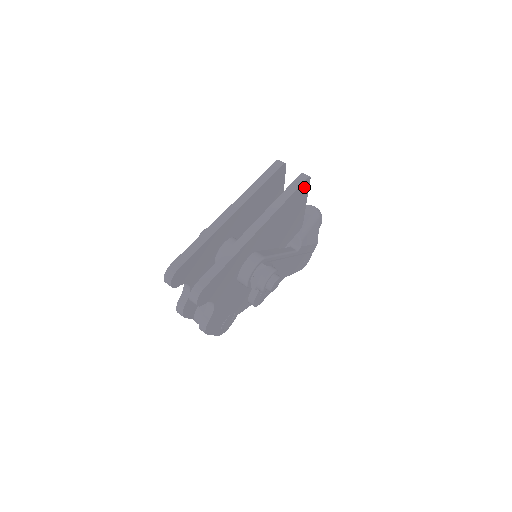
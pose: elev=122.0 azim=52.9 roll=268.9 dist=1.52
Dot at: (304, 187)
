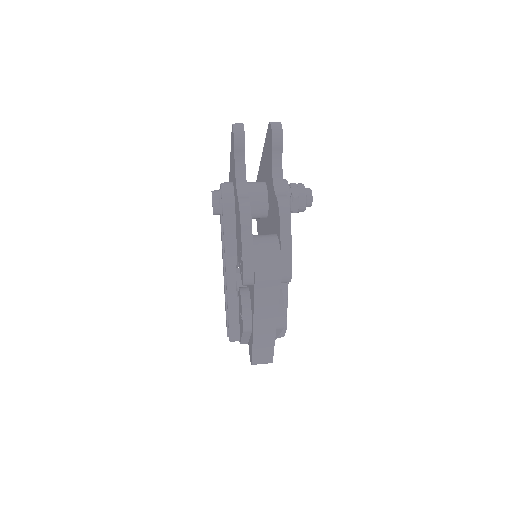
Dot at: occluded
